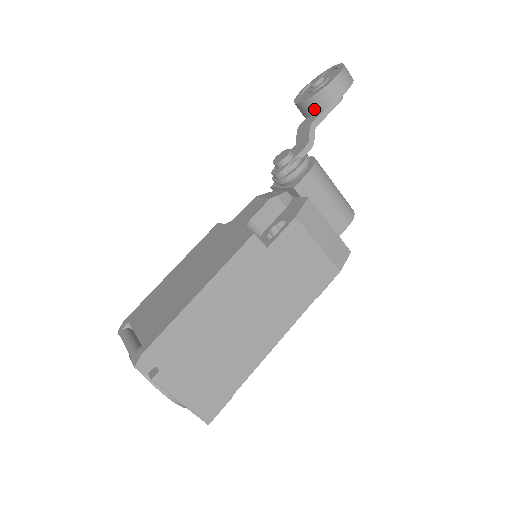
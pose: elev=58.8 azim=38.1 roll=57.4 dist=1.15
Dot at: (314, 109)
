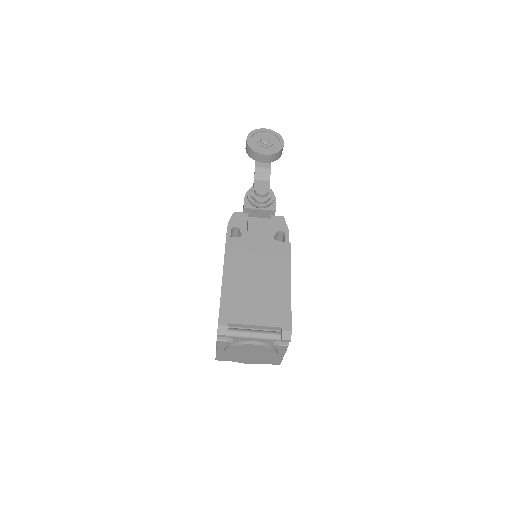
Dot at: (272, 160)
